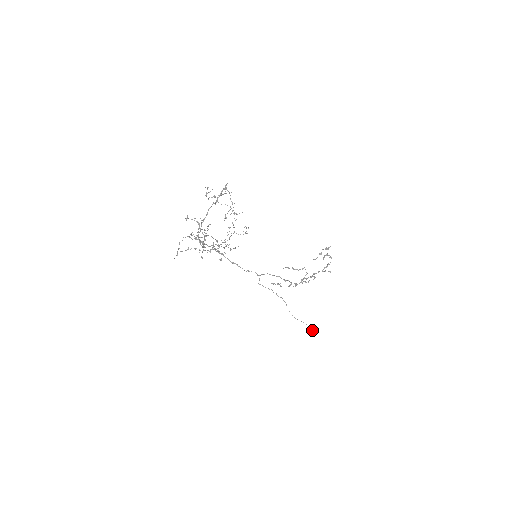
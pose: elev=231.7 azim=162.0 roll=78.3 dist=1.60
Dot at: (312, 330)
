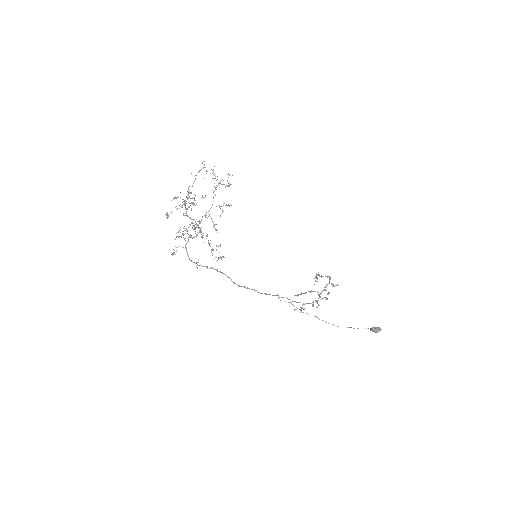
Dot at: (373, 327)
